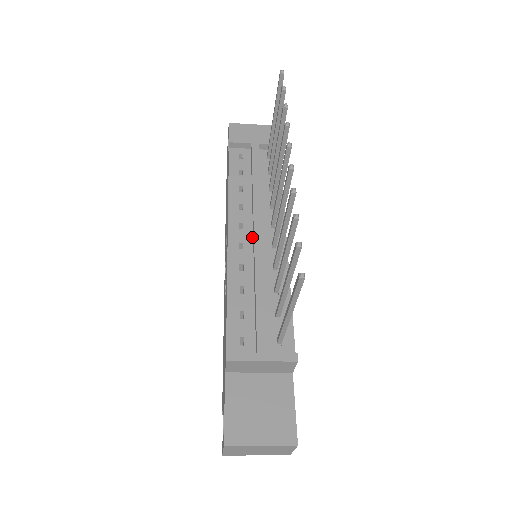
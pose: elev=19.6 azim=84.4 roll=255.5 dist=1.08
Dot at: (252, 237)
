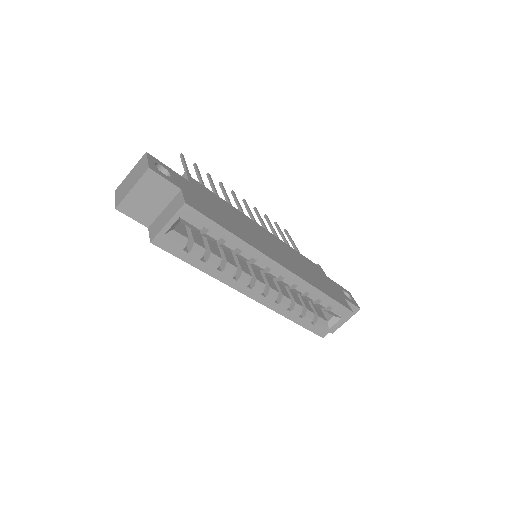
Dot at: occluded
